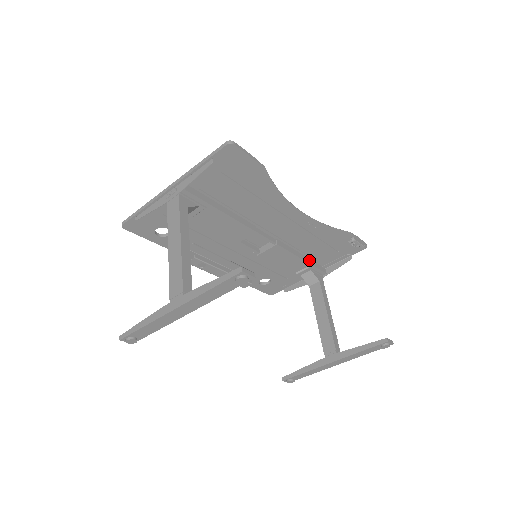
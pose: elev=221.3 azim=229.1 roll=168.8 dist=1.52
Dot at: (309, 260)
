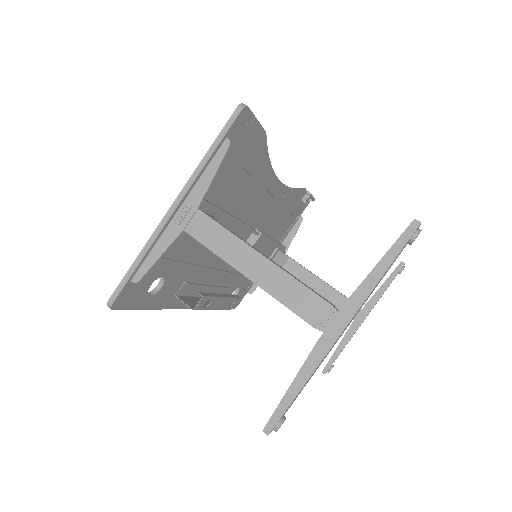
Dot at: occluded
